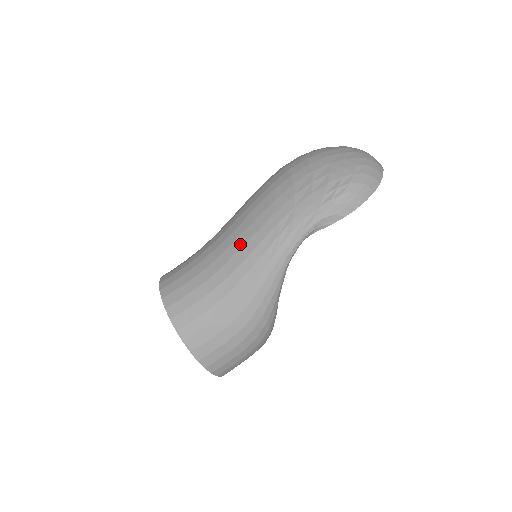
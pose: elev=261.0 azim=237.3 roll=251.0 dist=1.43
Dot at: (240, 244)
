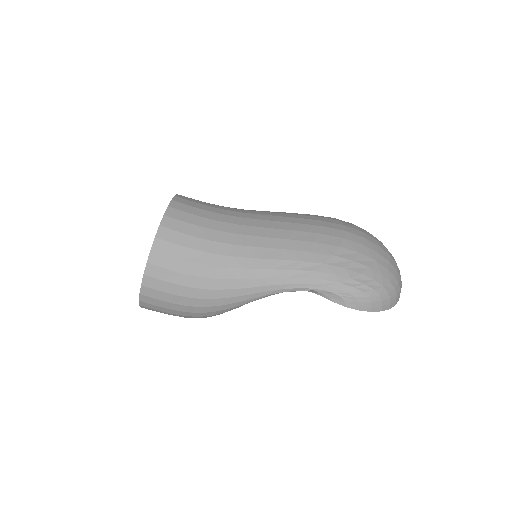
Dot at: (261, 243)
